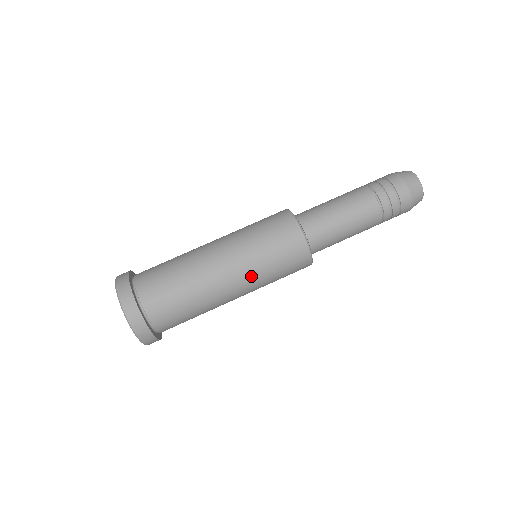
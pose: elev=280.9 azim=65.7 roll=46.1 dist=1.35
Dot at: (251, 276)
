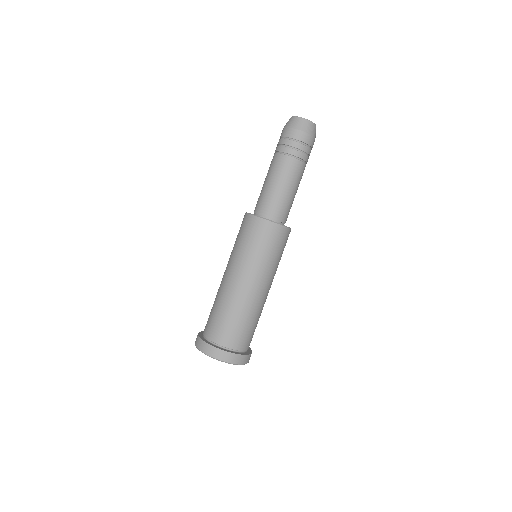
Dot at: (255, 269)
